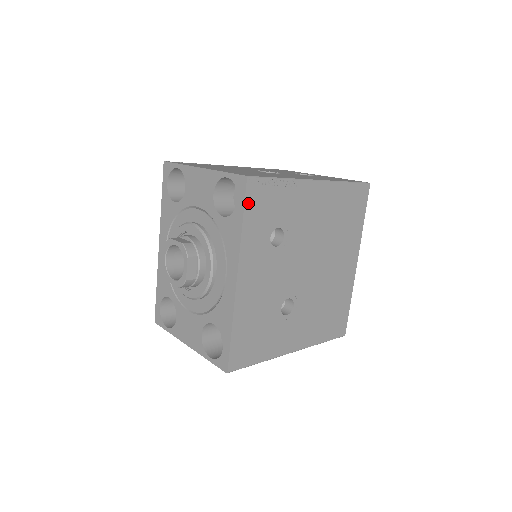
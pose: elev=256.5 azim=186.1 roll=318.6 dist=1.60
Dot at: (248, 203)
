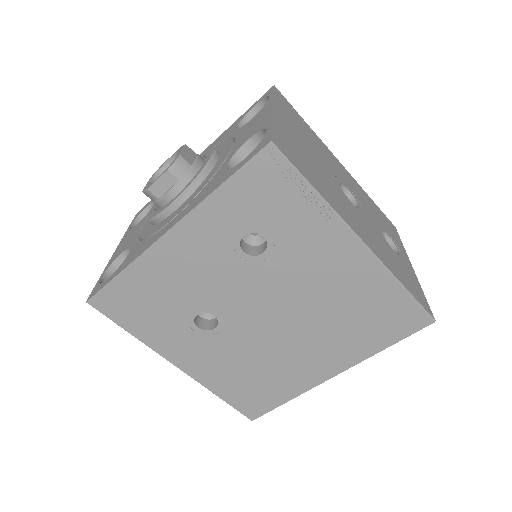
Dot at: (247, 171)
